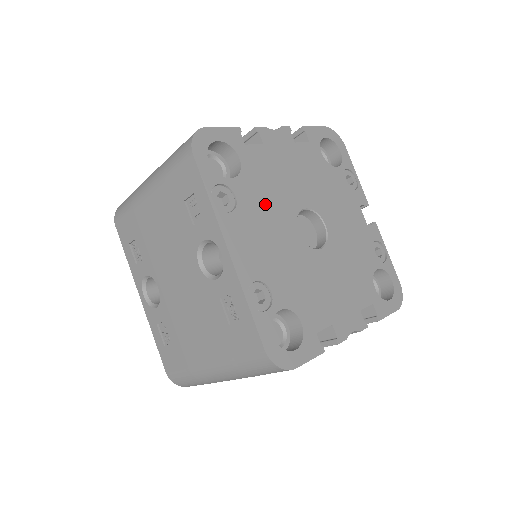
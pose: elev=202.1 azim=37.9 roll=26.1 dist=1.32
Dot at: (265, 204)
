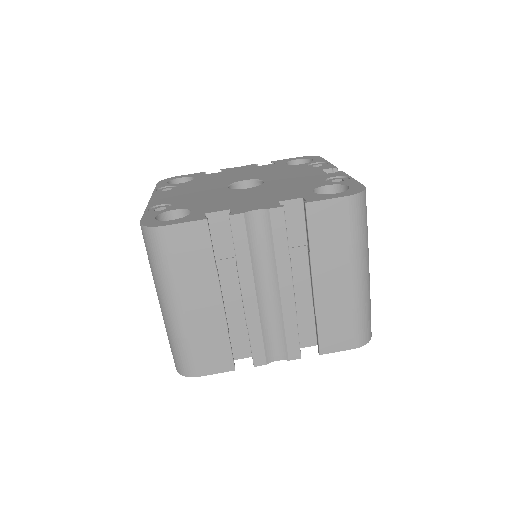
Dot at: (202, 185)
